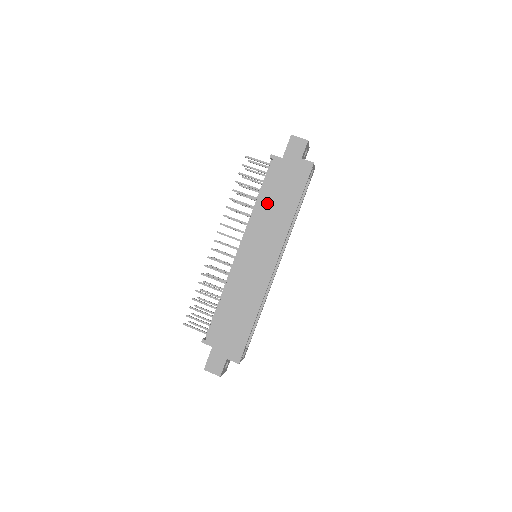
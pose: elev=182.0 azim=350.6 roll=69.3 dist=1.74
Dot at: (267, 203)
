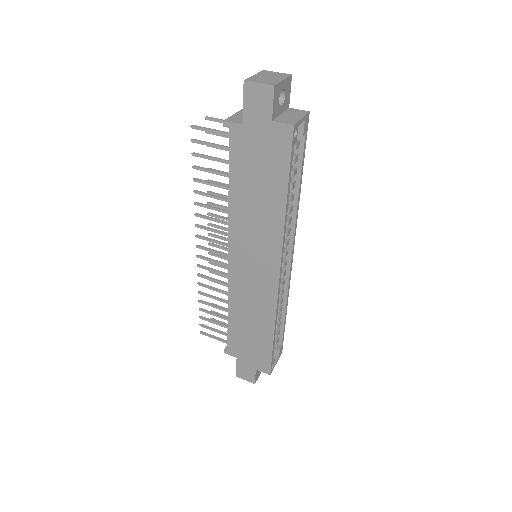
Dot at: (242, 197)
